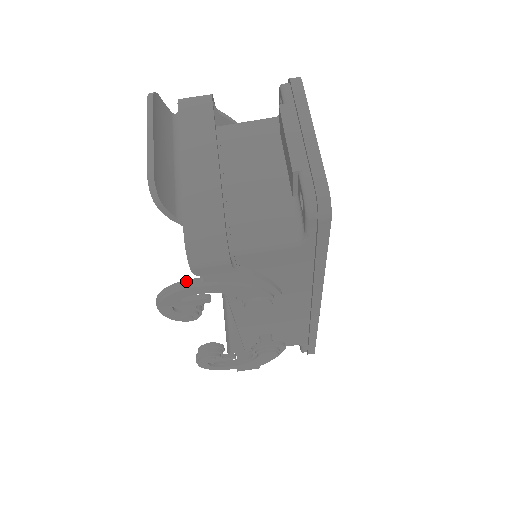
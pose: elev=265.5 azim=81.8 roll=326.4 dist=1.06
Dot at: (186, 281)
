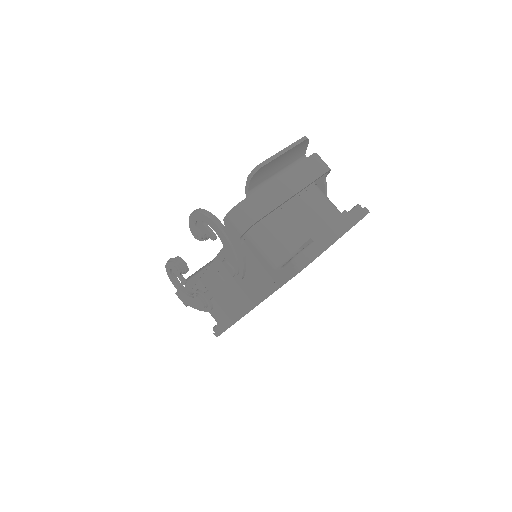
Dot at: (217, 219)
